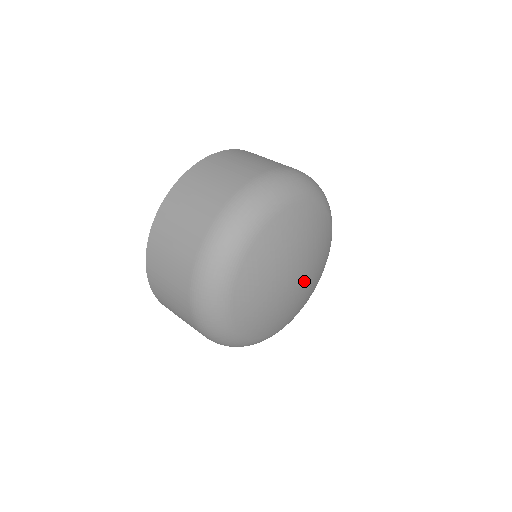
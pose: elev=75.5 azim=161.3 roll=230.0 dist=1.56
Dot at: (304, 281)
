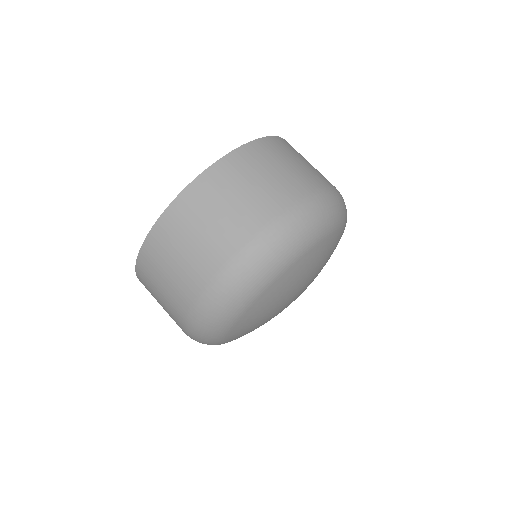
Dot at: occluded
